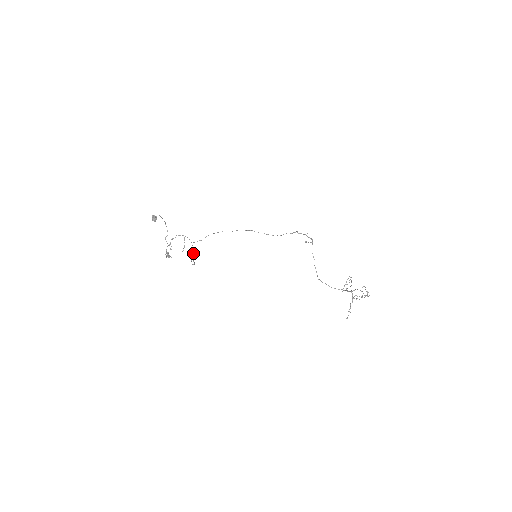
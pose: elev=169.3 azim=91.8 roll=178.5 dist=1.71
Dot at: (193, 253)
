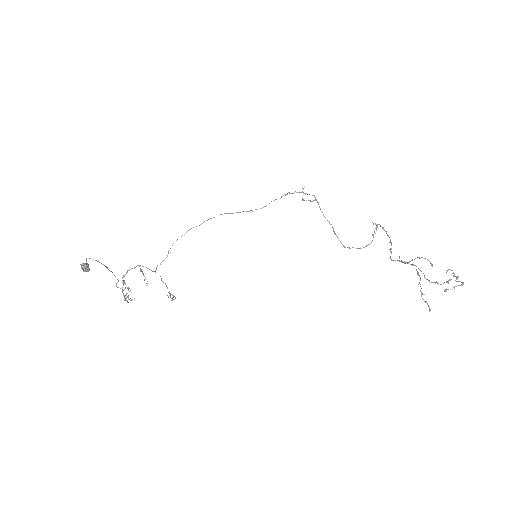
Dot at: occluded
